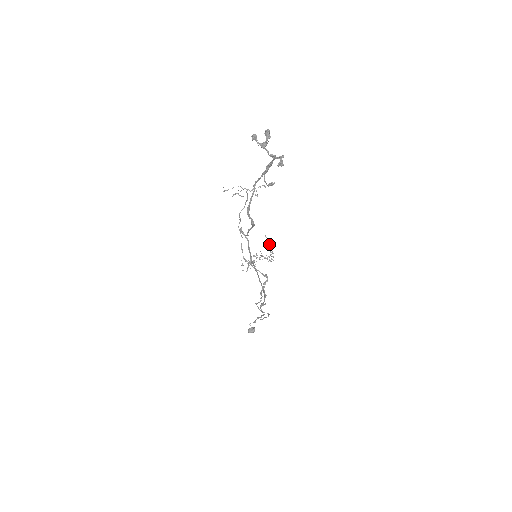
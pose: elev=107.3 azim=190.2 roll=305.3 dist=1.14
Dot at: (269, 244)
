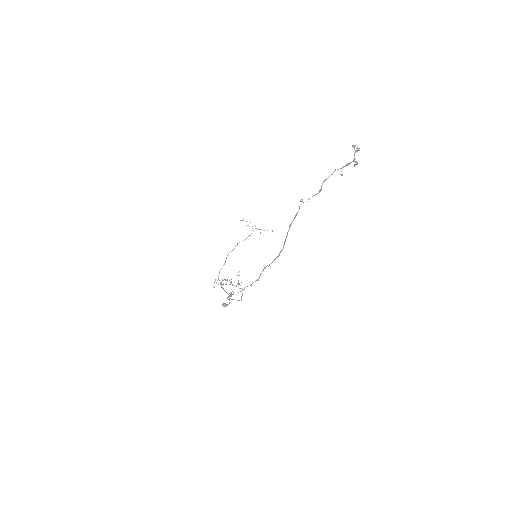
Dot at: occluded
